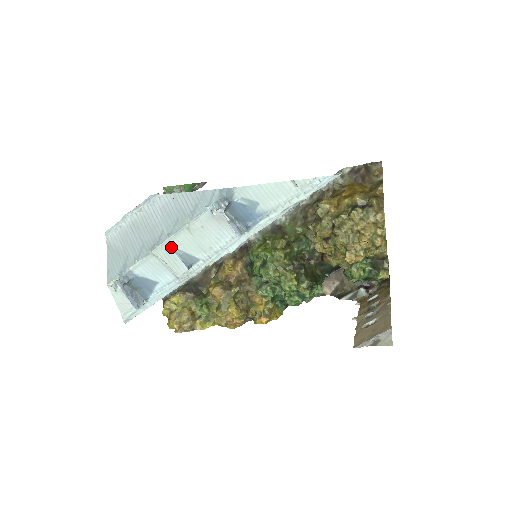
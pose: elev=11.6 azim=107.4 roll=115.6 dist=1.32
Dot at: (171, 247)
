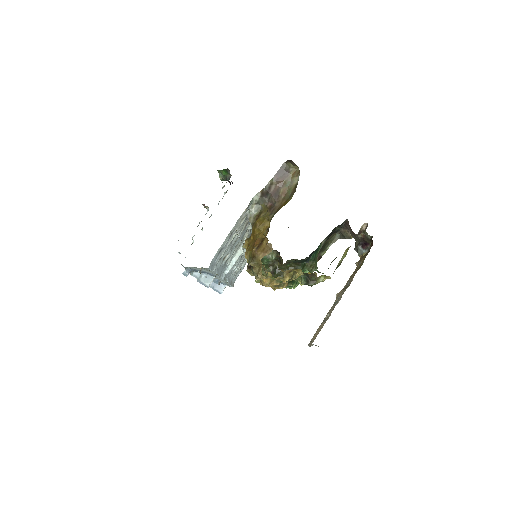
Dot at: occluded
